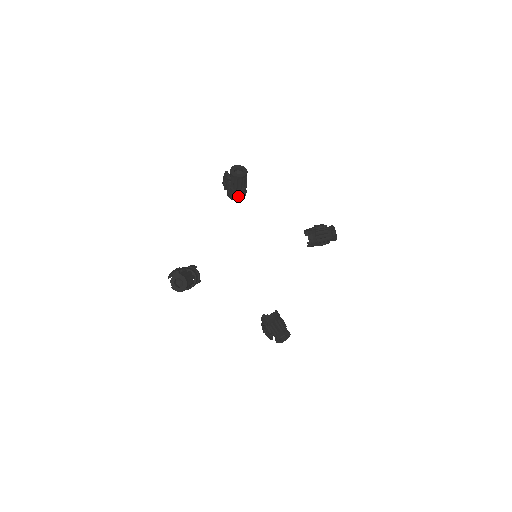
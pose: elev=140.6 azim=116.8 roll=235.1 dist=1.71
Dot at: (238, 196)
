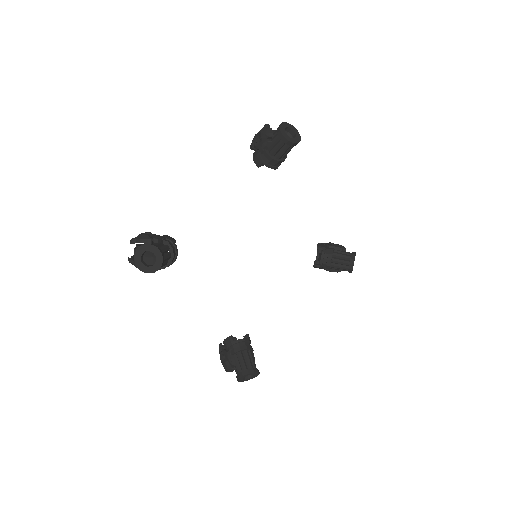
Dot at: (269, 166)
